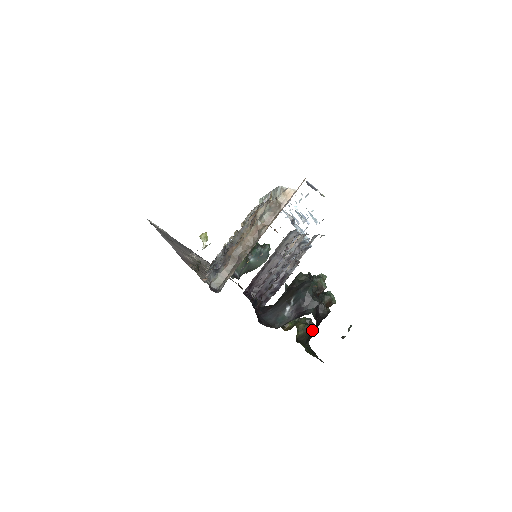
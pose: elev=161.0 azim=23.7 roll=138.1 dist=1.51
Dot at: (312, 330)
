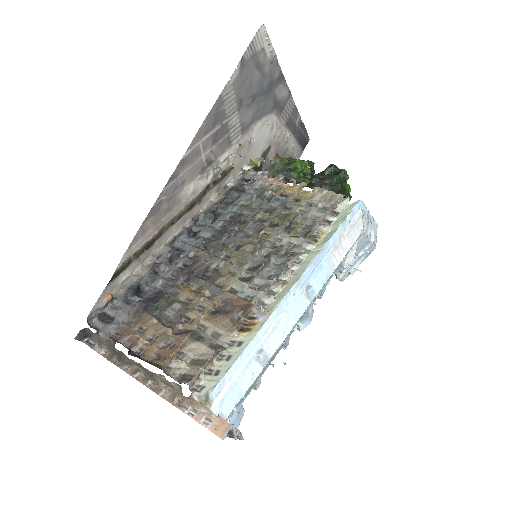
Dot at: occluded
